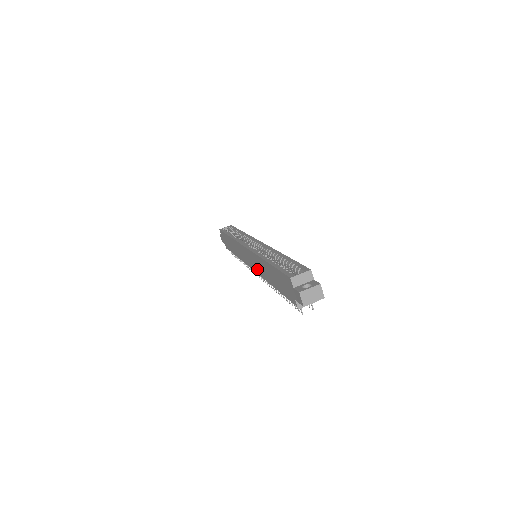
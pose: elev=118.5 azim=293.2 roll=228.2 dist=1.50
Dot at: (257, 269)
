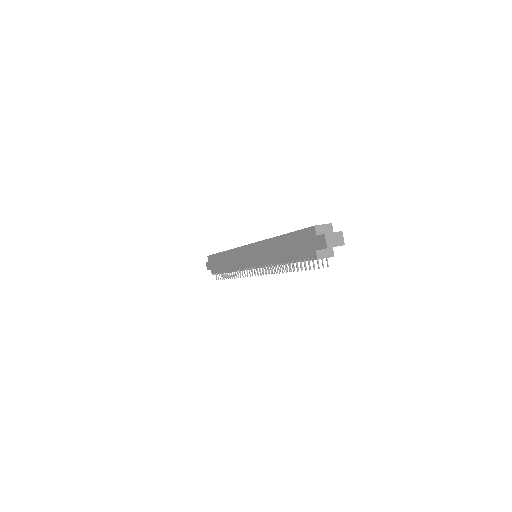
Dot at: (261, 259)
